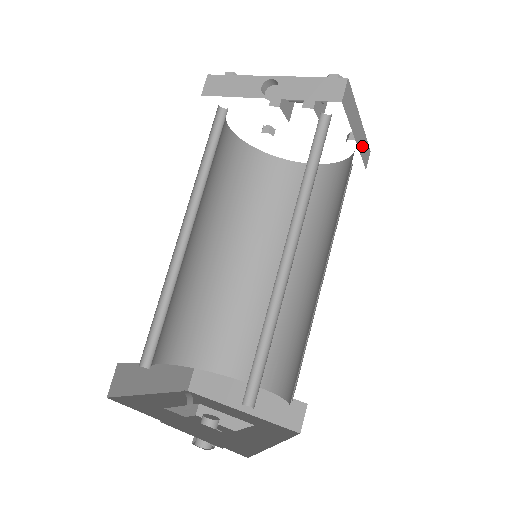
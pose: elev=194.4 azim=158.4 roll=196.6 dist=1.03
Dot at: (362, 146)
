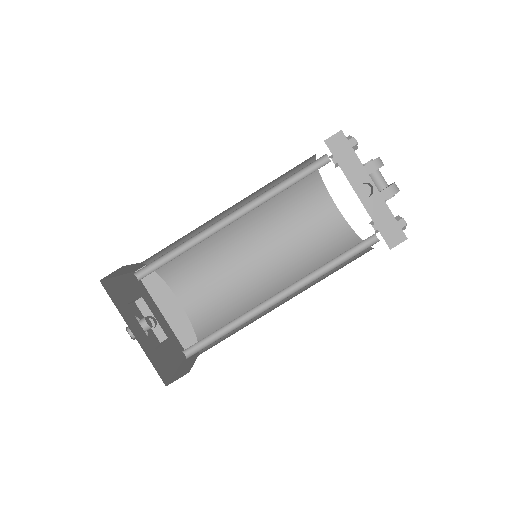
Dot at: occluded
